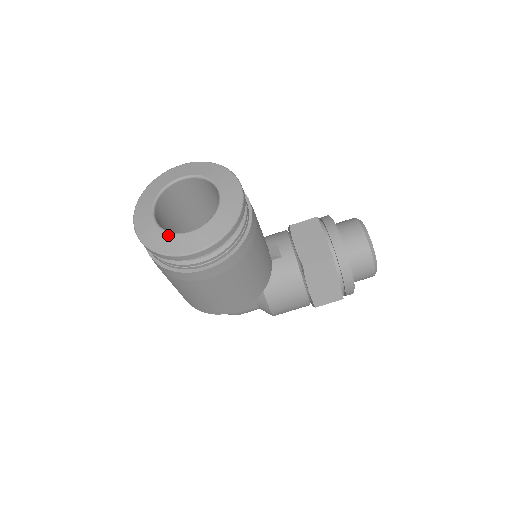
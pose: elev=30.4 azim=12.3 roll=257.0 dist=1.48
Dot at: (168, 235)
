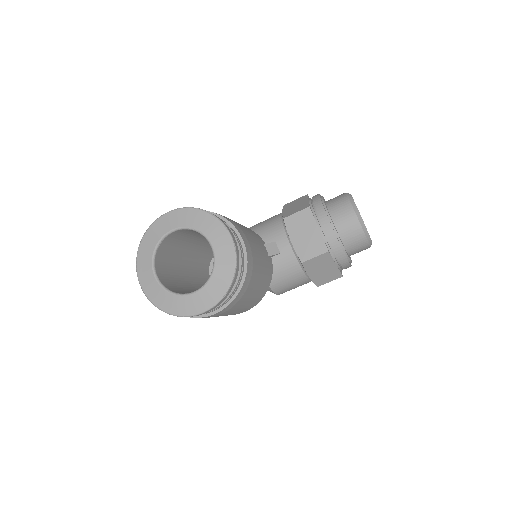
Dot at: (174, 297)
